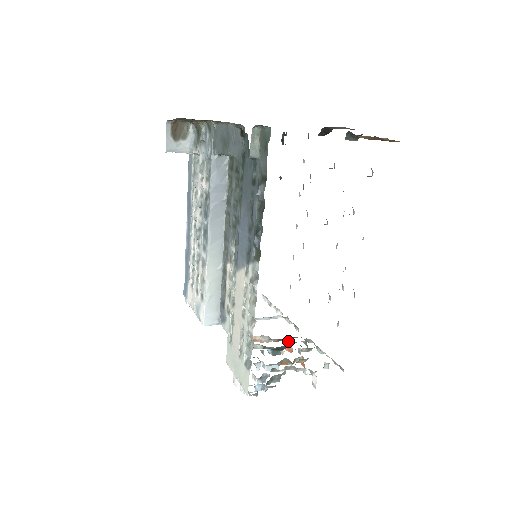
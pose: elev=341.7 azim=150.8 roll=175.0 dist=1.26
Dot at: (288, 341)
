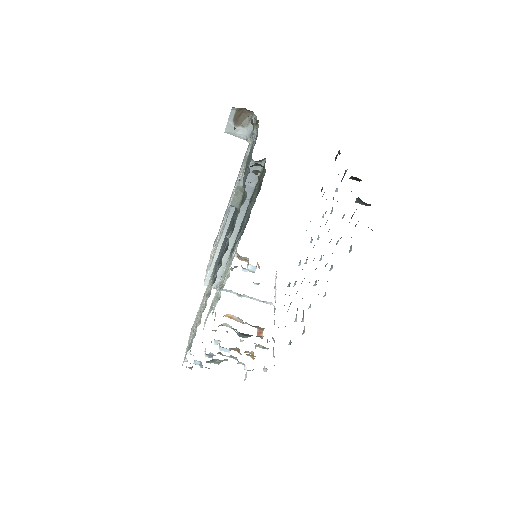
Dot at: (260, 329)
